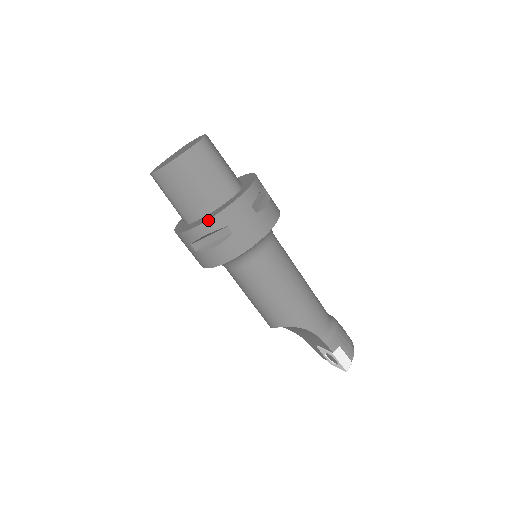
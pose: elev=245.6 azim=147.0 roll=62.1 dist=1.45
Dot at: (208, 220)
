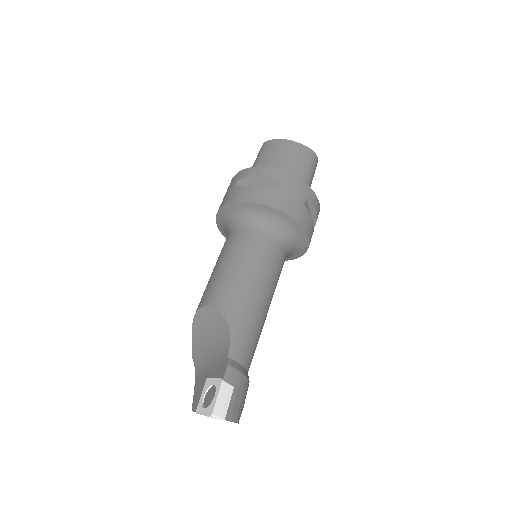
Dot at: (274, 168)
